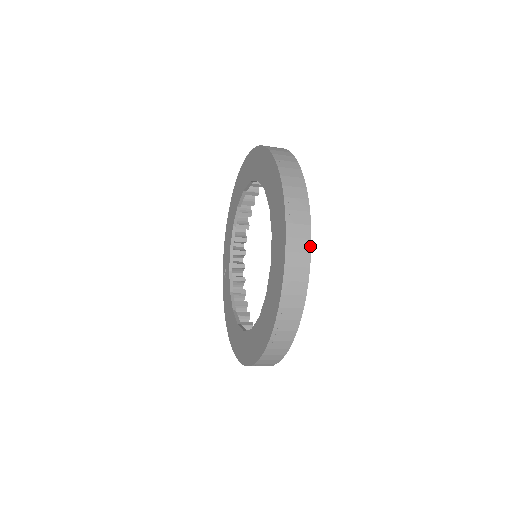
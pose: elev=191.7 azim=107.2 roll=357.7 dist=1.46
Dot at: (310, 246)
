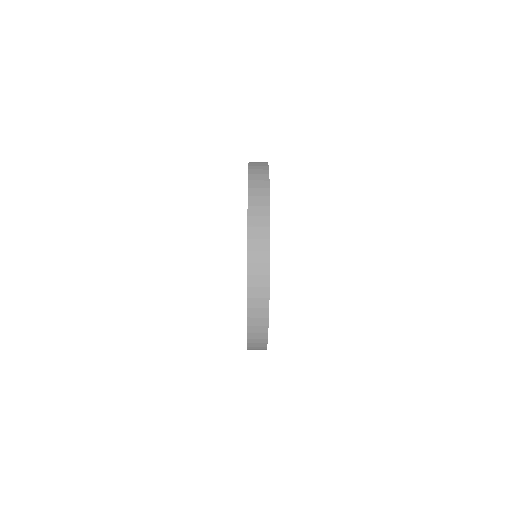
Dot at: (269, 269)
